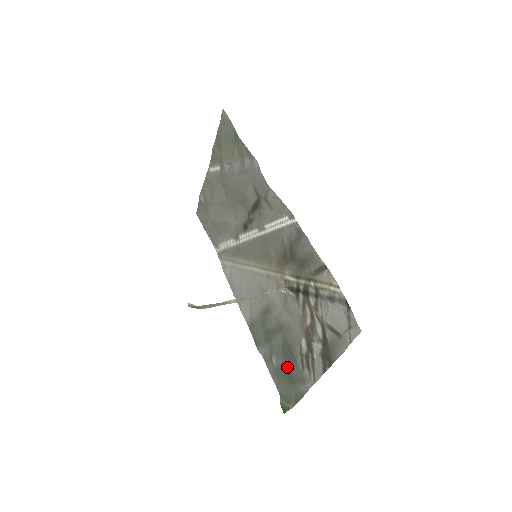
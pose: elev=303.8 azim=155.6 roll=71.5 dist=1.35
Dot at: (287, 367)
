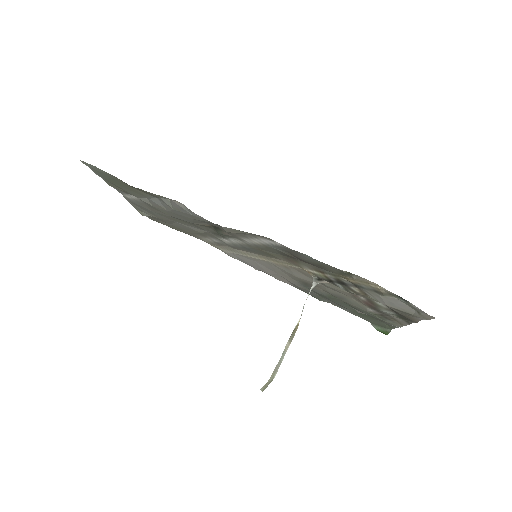
Dot at: occluded
